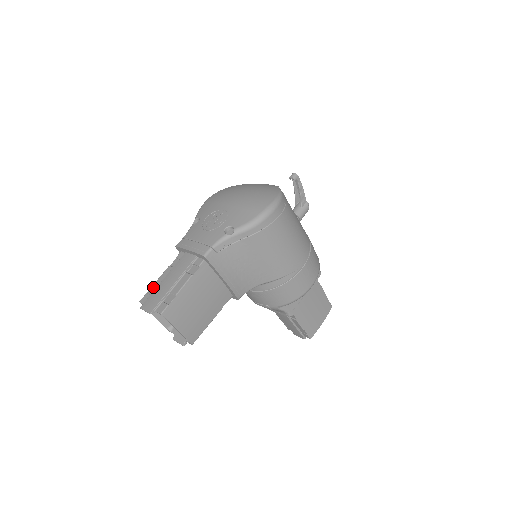
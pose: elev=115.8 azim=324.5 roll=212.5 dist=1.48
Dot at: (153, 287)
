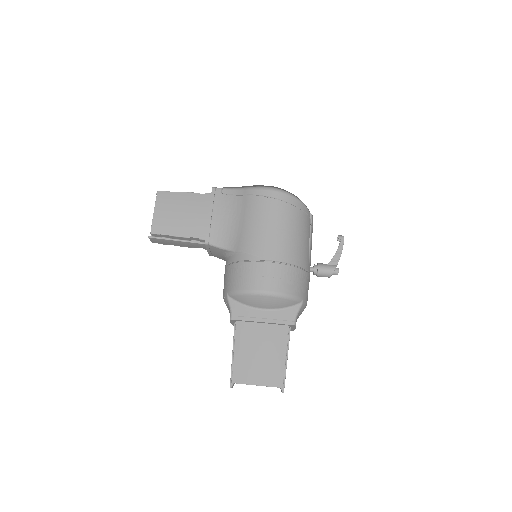
Dot at: occluded
